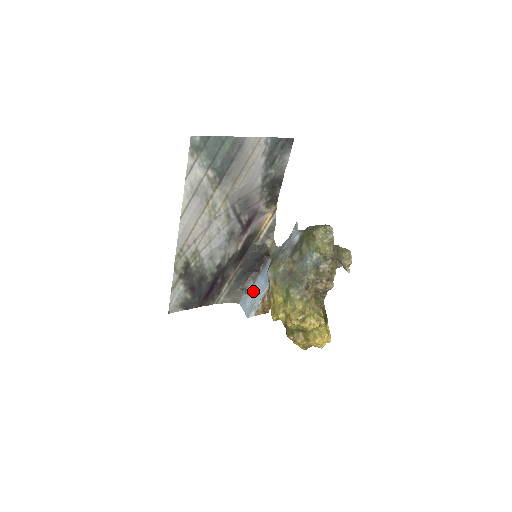
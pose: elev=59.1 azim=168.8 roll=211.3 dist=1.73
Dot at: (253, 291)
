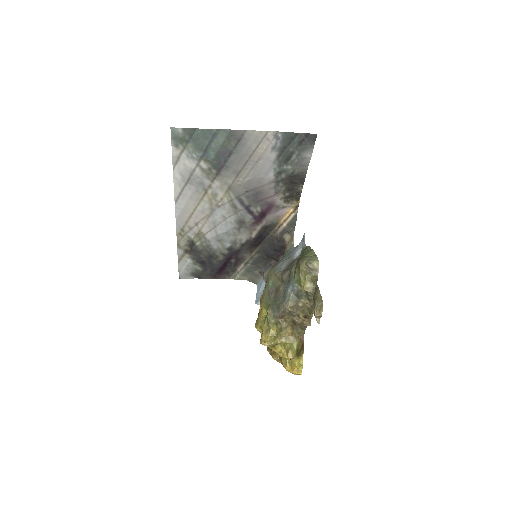
Dot at: occluded
